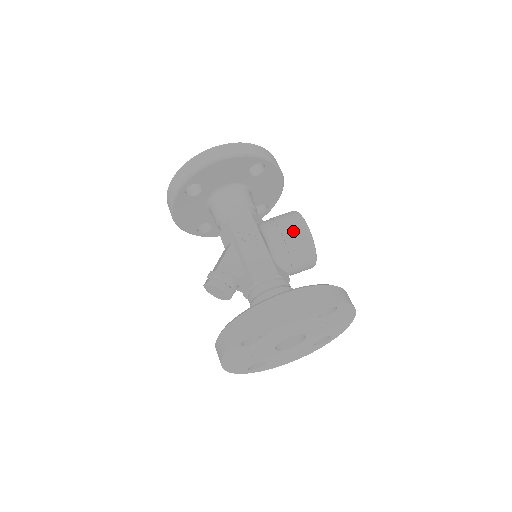
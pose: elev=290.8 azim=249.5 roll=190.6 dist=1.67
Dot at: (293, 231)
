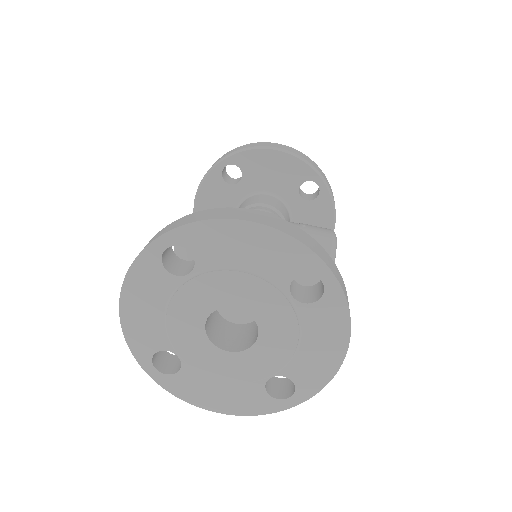
Dot at: (315, 232)
